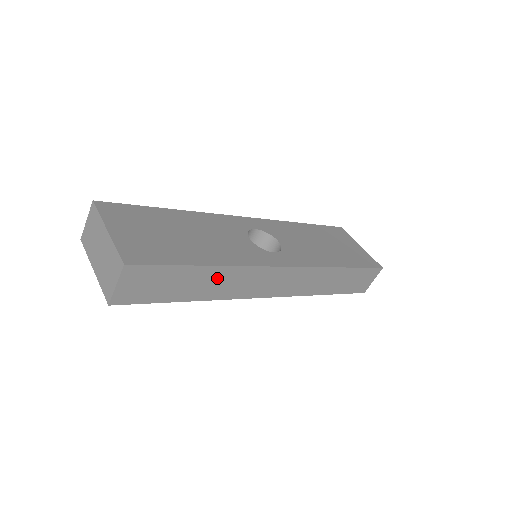
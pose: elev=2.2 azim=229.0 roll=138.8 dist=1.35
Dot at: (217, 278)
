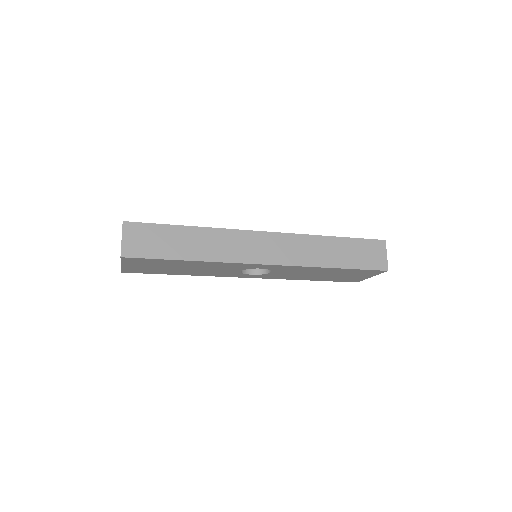
Dot at: (203, 239)
